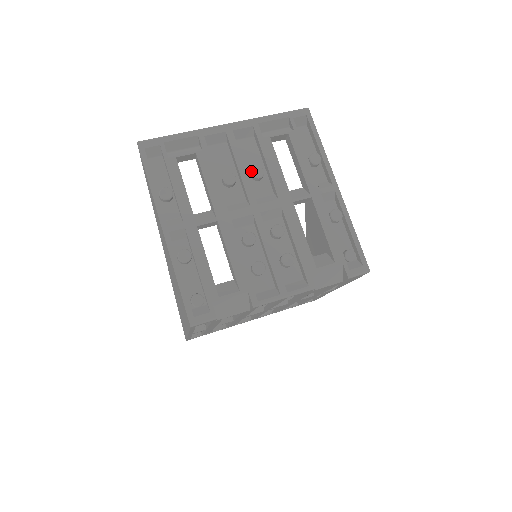
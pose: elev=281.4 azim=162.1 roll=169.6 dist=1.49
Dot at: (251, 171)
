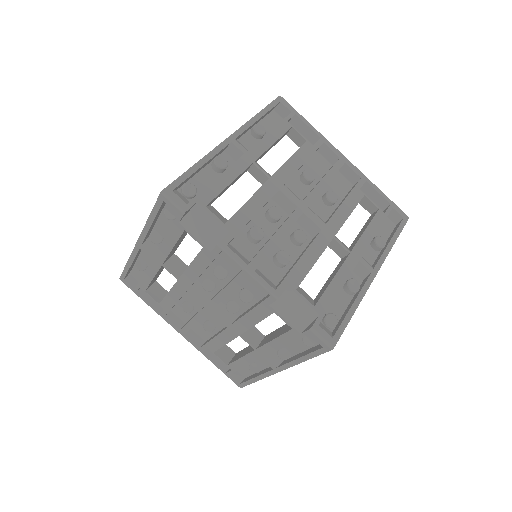
Dot at: (328, 191)
